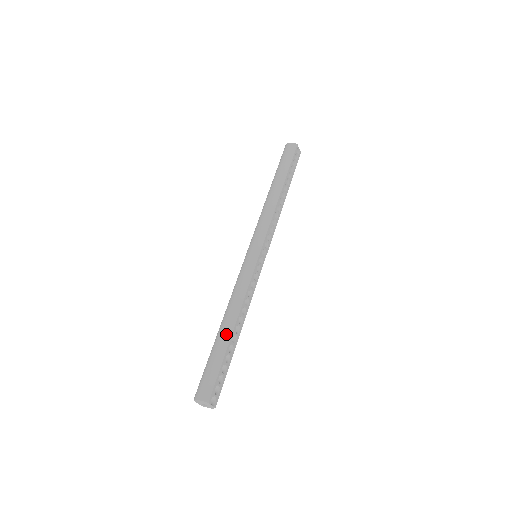
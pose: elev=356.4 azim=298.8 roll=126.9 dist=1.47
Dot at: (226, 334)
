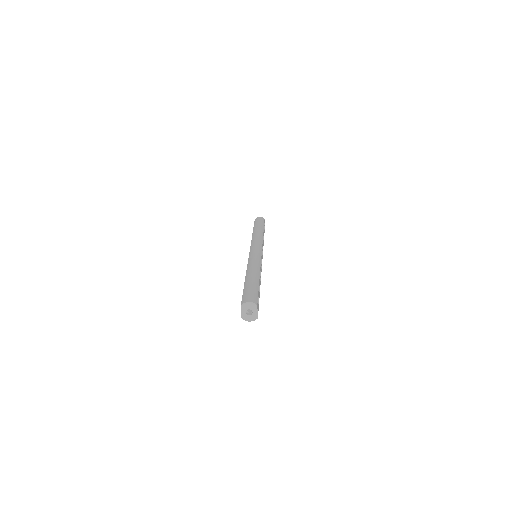
Dot at: (255, 277)
